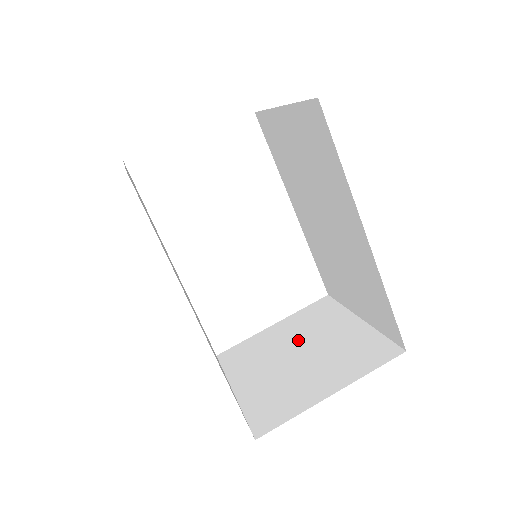
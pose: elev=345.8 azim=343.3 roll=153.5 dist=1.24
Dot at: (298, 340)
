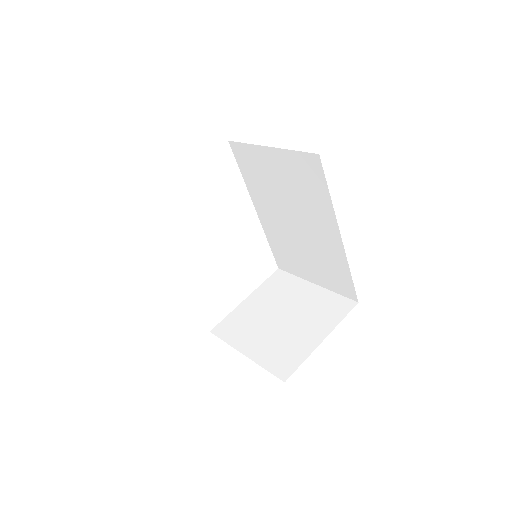
Dot at: (275, 308)
